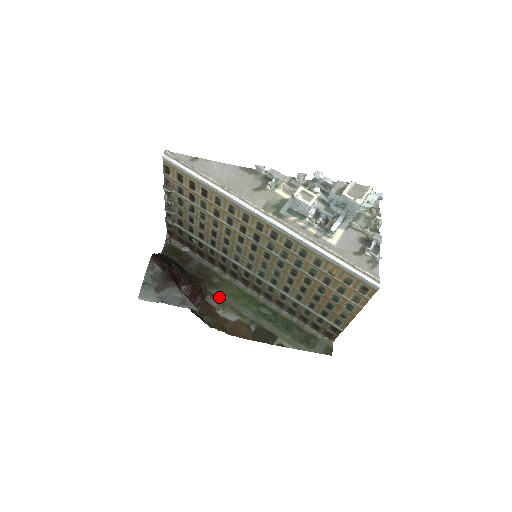
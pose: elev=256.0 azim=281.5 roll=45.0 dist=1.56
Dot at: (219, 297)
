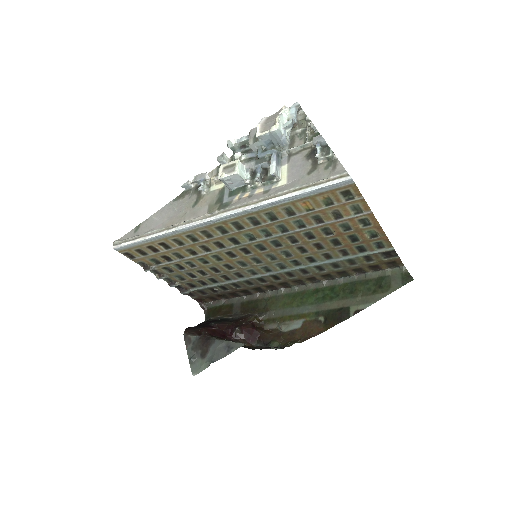
Dot at: (274, 317)
